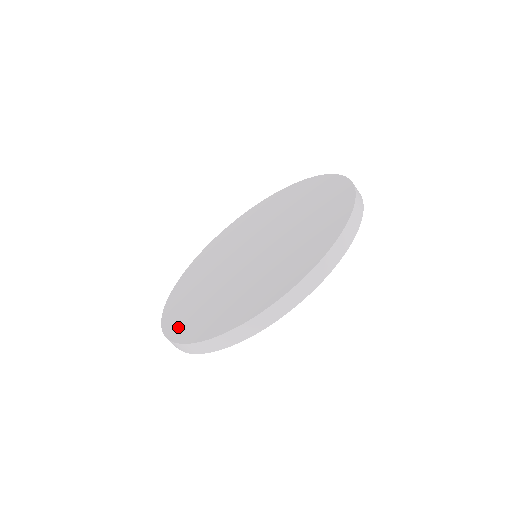
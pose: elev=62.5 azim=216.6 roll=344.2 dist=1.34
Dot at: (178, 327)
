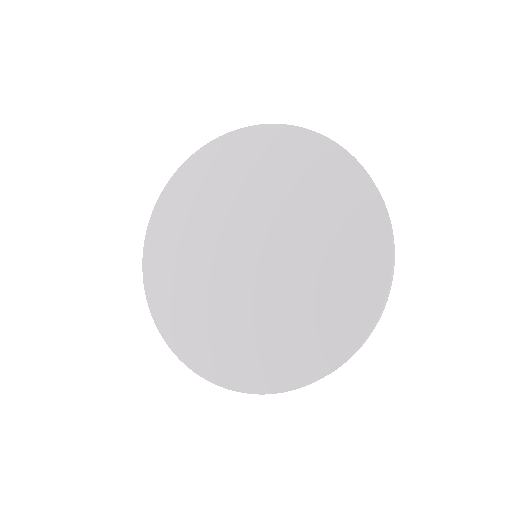
Dot at: (164, 313)
